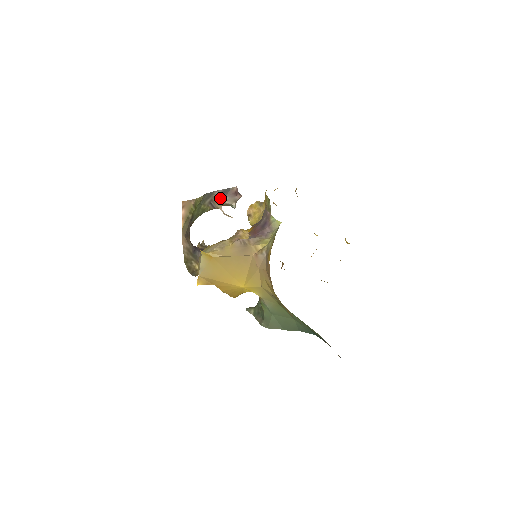
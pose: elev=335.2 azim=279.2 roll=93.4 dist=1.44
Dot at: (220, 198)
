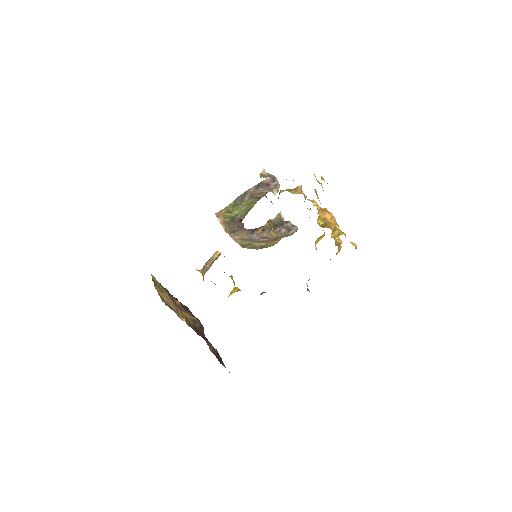
Dot at: (258, 191)
